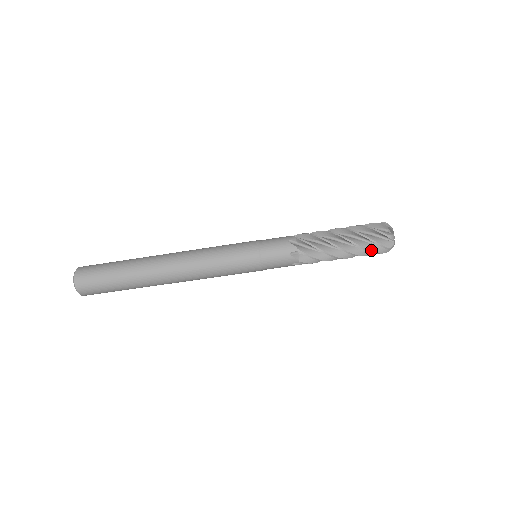
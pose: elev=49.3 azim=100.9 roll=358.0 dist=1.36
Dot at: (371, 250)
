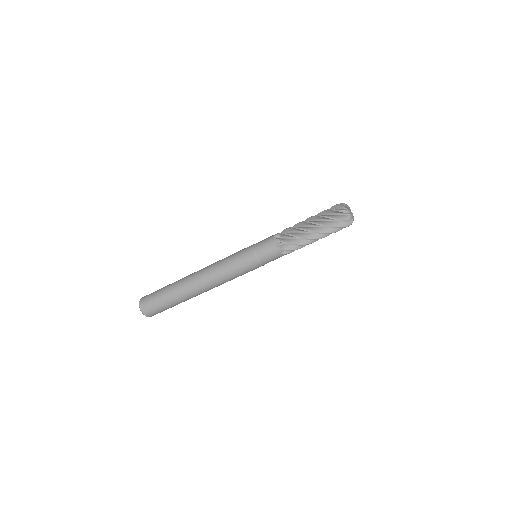
Dot at: occluded
